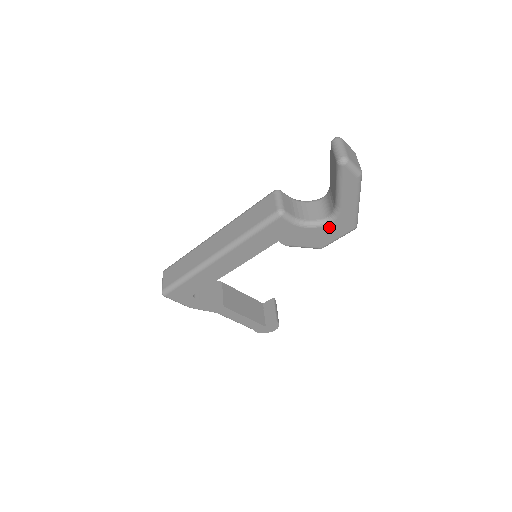
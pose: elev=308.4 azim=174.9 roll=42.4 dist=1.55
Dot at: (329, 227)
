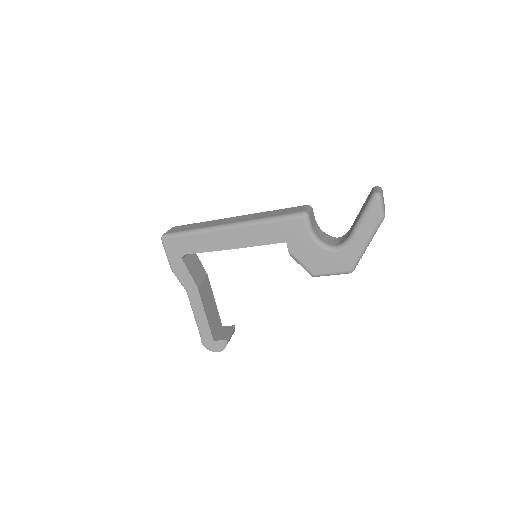
Dot at: (332, 255)
